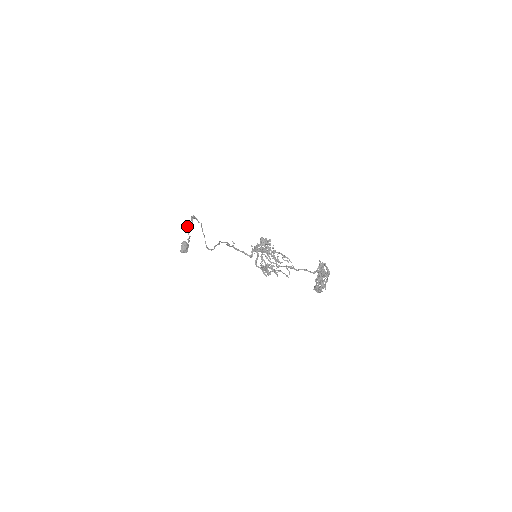
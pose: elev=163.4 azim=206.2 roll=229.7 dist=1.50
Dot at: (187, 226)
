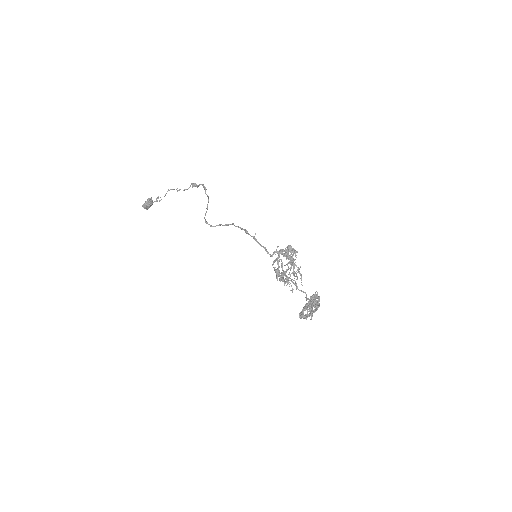
Dot at: (177, 188)
